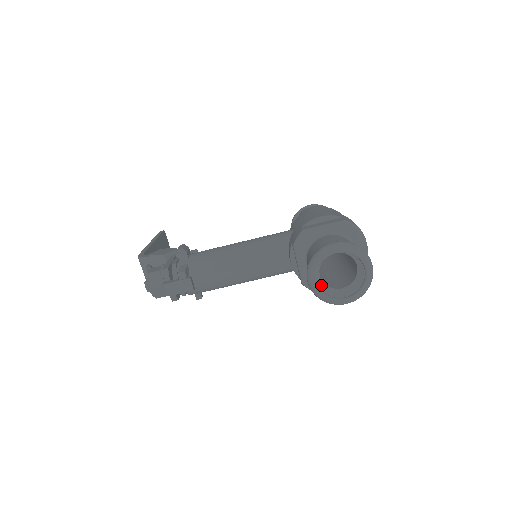
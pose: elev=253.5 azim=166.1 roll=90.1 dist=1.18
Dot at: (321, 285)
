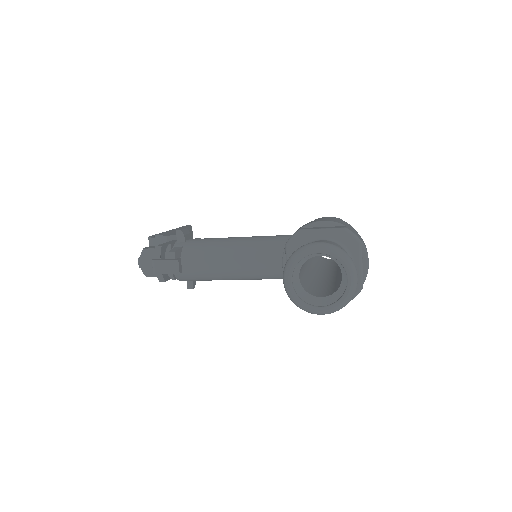
Dot at: (299, 288)
